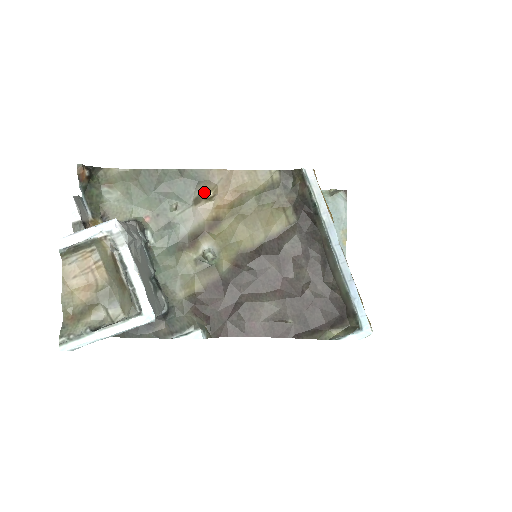
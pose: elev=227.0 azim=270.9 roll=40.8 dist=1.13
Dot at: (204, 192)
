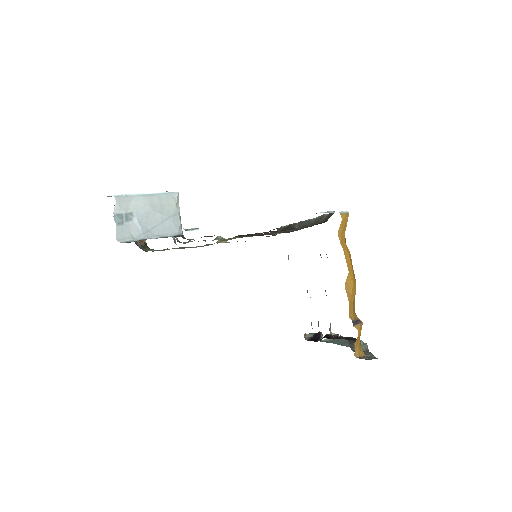
Dot at: (218, 241)
